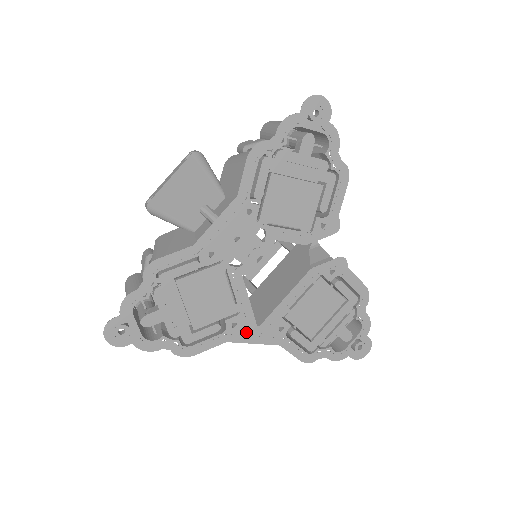
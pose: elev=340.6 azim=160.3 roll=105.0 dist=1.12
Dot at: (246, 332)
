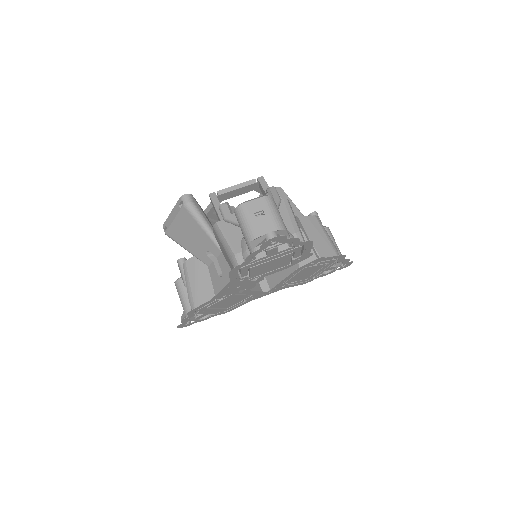
Dot at: (260, 295)
